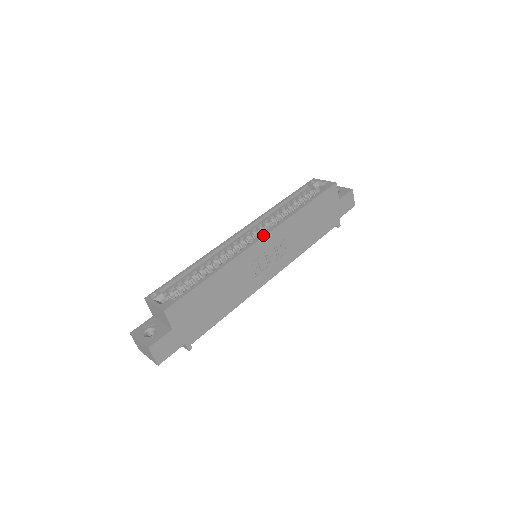
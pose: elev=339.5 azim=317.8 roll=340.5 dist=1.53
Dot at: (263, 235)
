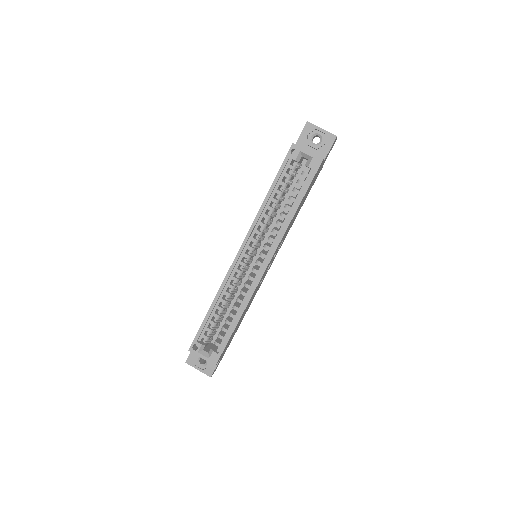
Dot at: (267, 263)
